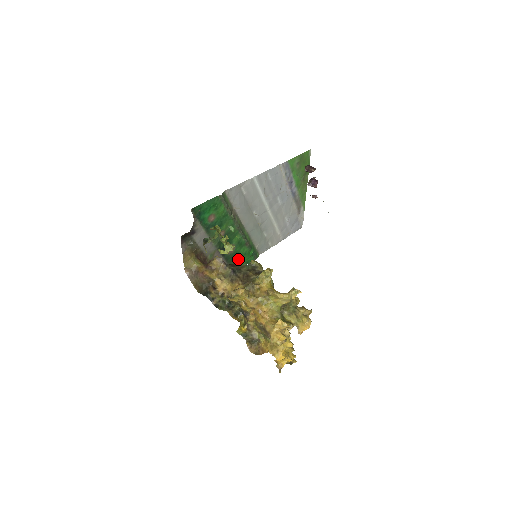
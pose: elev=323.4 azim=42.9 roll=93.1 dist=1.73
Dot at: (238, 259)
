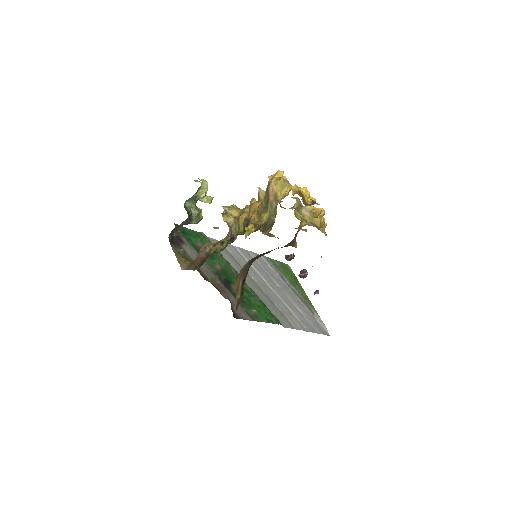
Dot at: (252, 308)
